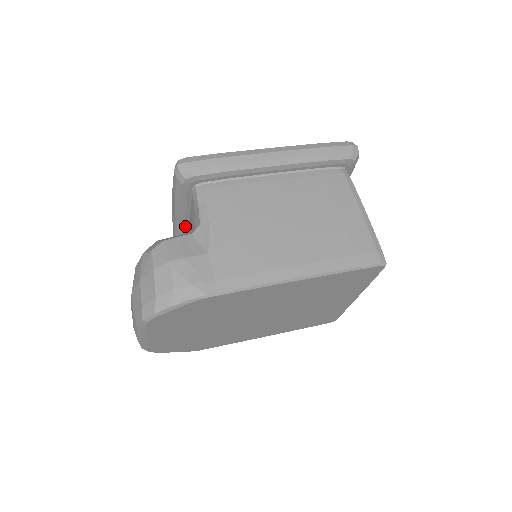
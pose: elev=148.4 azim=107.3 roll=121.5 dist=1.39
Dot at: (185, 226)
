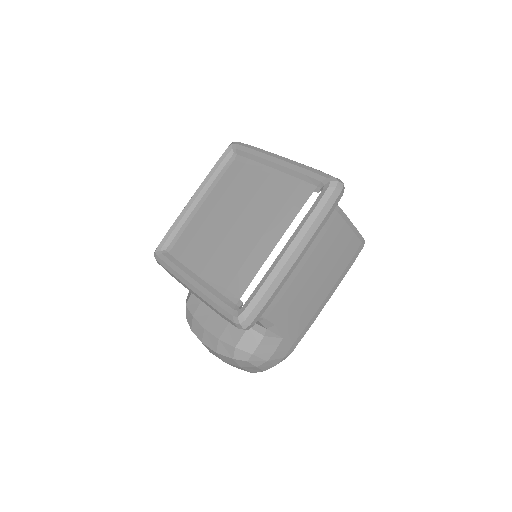
Dot at: occluded
